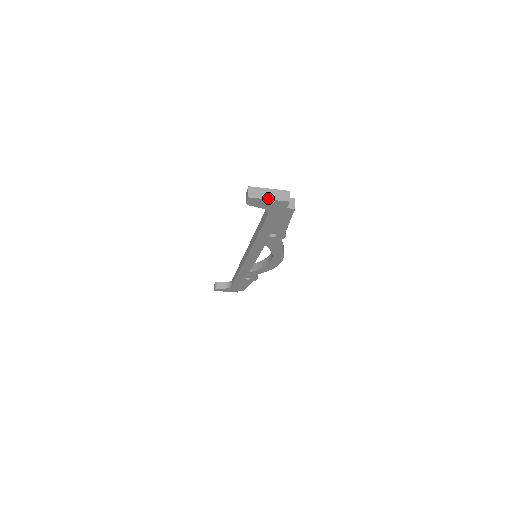
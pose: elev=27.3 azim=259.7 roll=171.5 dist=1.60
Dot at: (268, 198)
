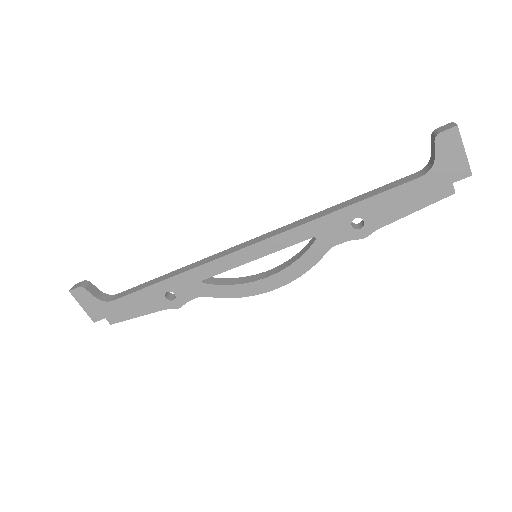
Dot at: (464, 149)
